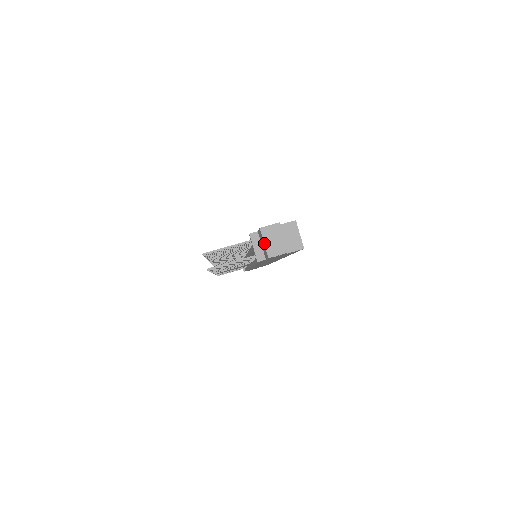
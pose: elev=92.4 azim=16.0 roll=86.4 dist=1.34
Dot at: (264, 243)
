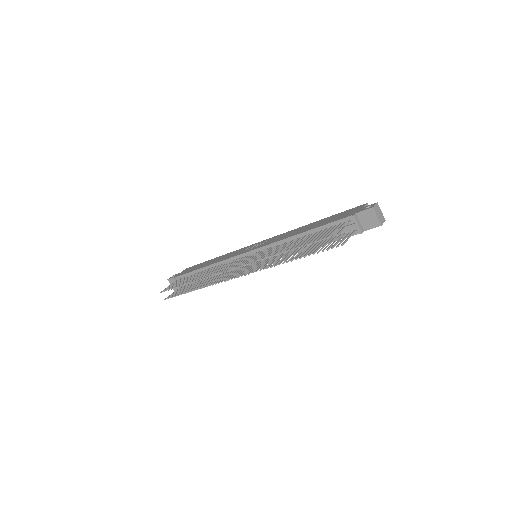
Dot at: (377, 216)
